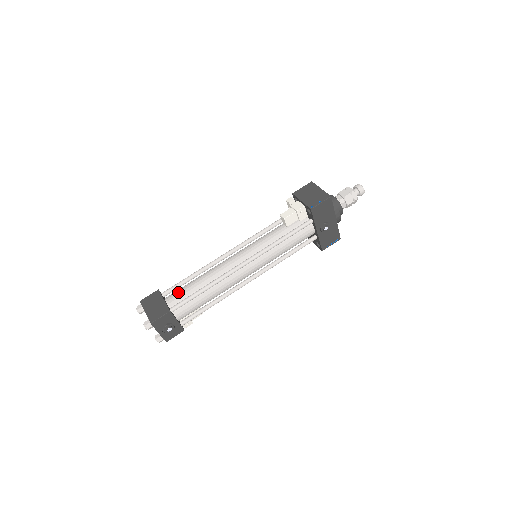
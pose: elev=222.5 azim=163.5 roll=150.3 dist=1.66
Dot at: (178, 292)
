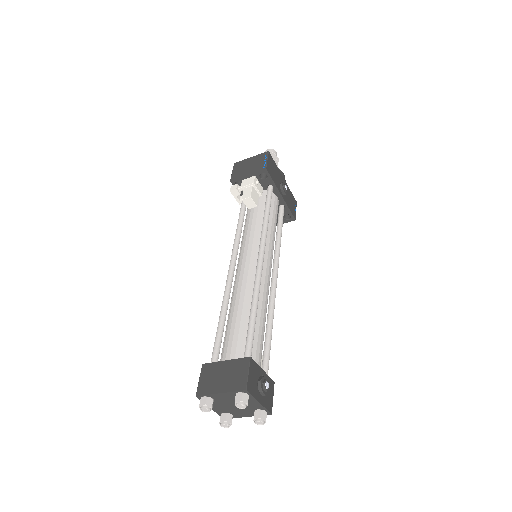
Dot at: (228, 343)
